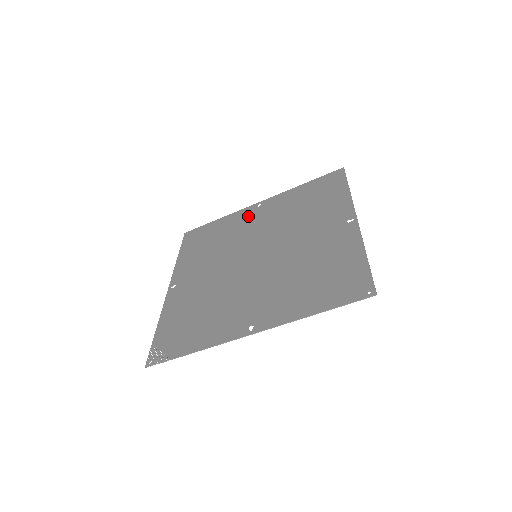
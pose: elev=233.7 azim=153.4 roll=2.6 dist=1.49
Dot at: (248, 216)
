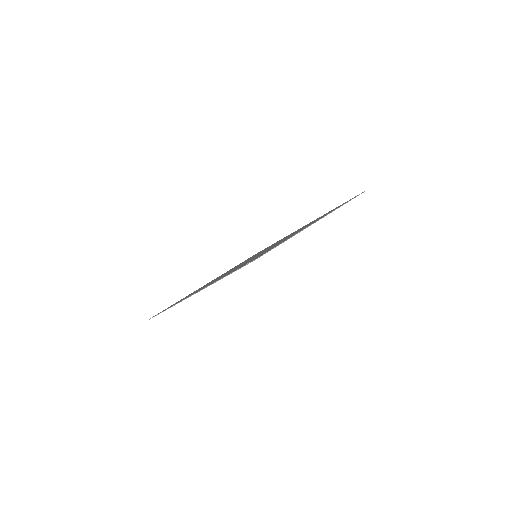
Dot at: occluded
